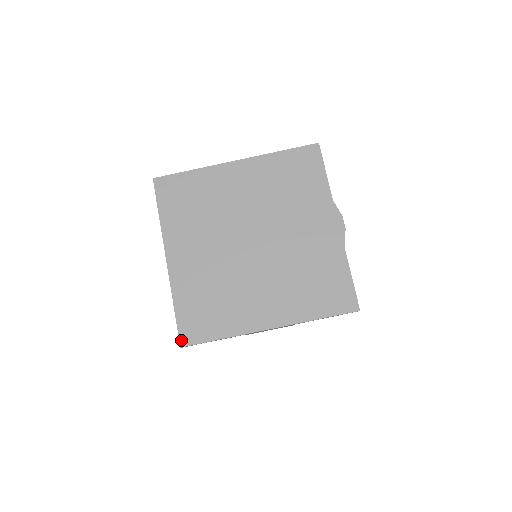
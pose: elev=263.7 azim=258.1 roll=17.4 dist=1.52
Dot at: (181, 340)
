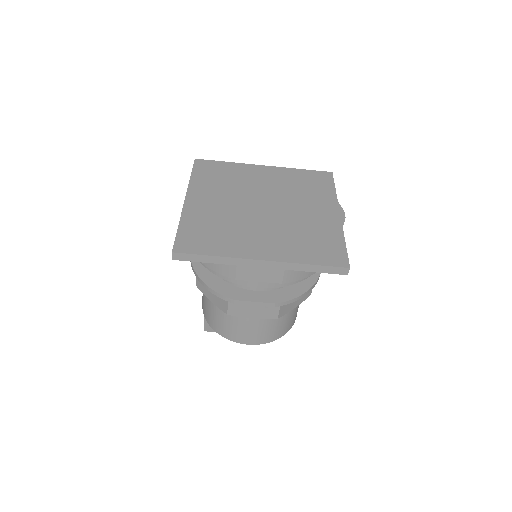
Dot at: (175, 248)
